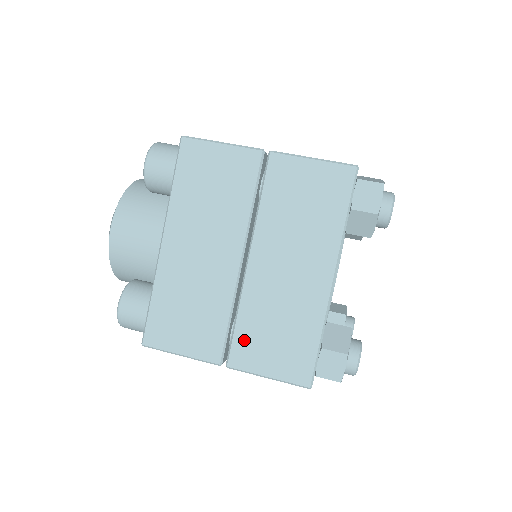
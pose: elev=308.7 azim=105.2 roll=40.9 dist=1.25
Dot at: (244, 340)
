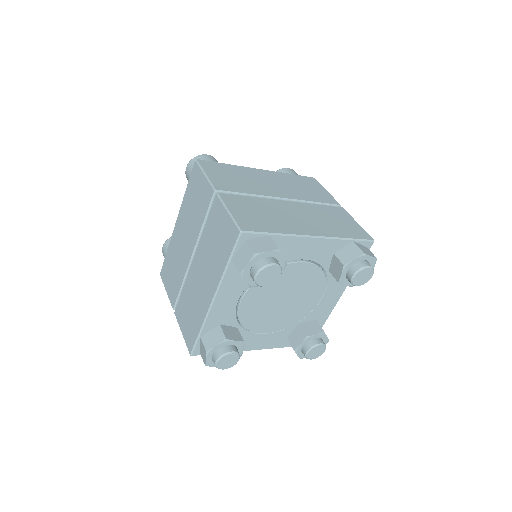
Dot at: (181, 304)
